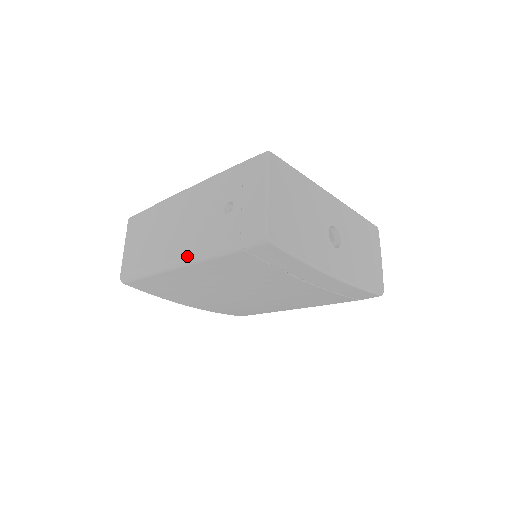
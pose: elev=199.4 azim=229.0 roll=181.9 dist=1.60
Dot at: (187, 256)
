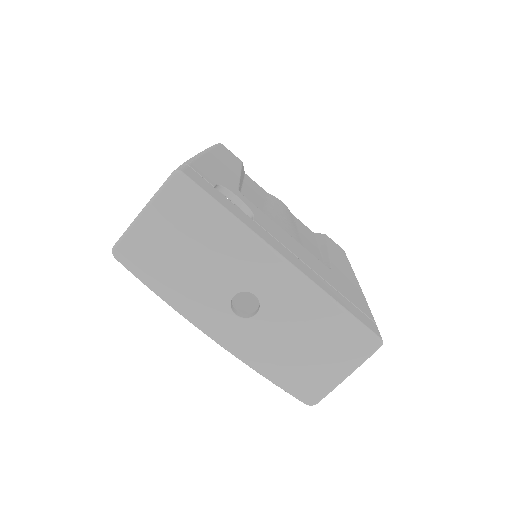
Dot at: occluded
